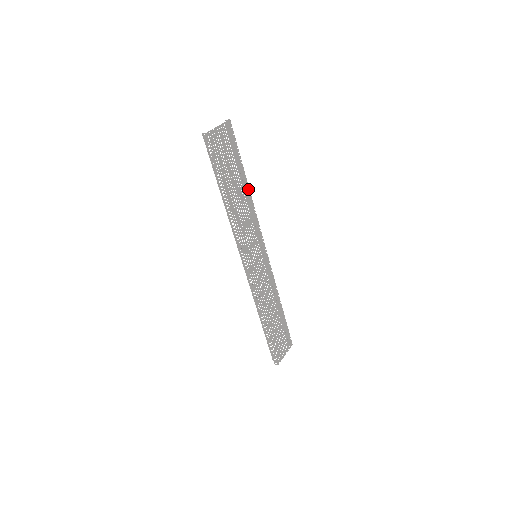
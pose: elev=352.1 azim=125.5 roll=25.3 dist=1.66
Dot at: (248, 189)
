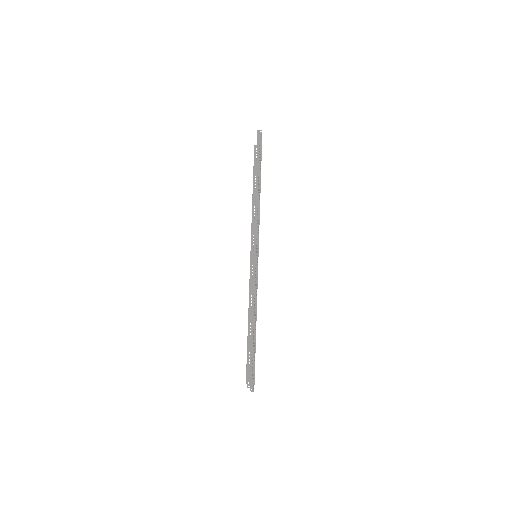
Dot at: occluded
